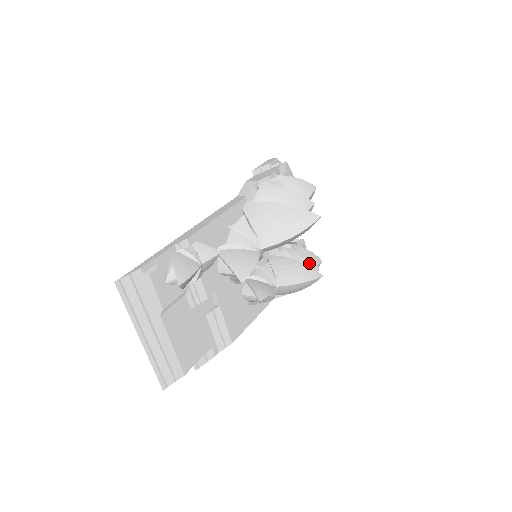
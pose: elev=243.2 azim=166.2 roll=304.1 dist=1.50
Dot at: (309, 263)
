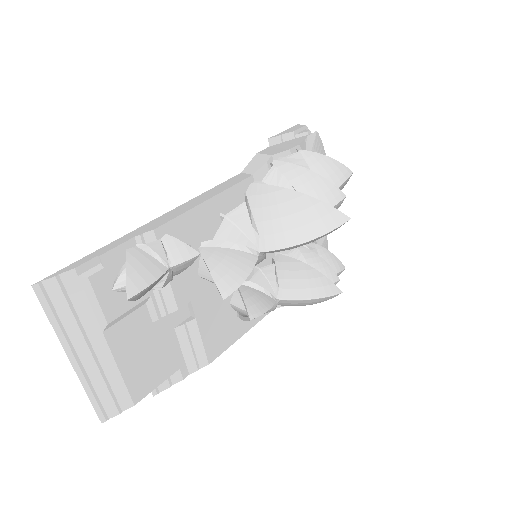
Dot at: (327, 271)
